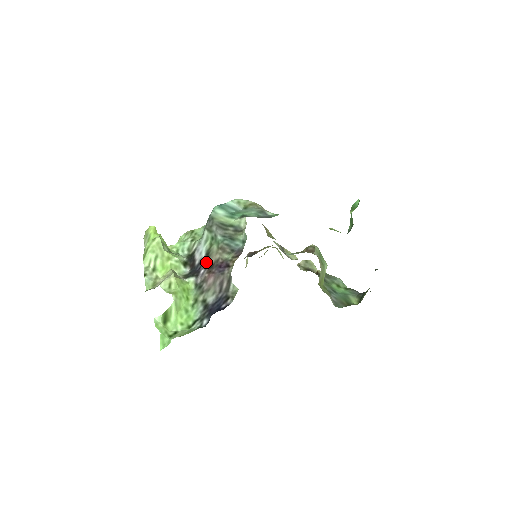
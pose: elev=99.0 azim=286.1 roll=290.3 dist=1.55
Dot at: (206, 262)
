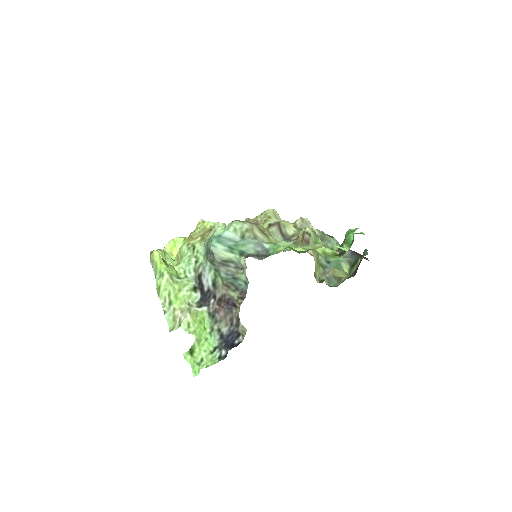
Dot at: (214, 293)
